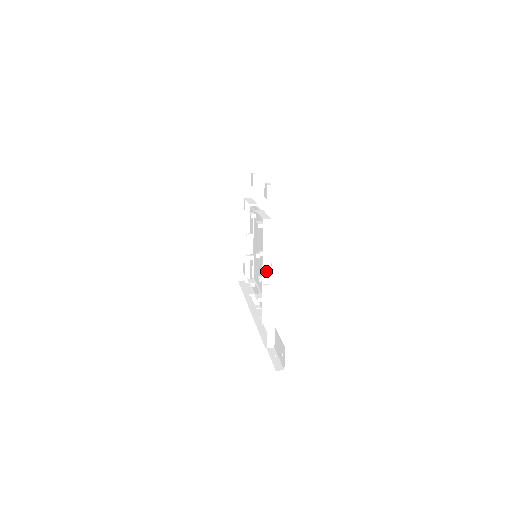
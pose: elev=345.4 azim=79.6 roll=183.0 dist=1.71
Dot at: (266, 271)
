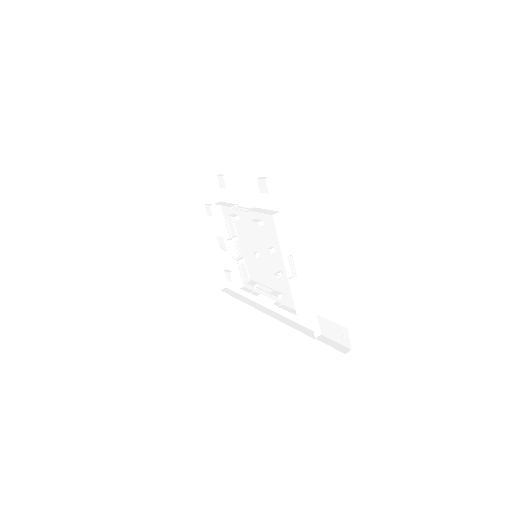
Dot at: (287, 265)
